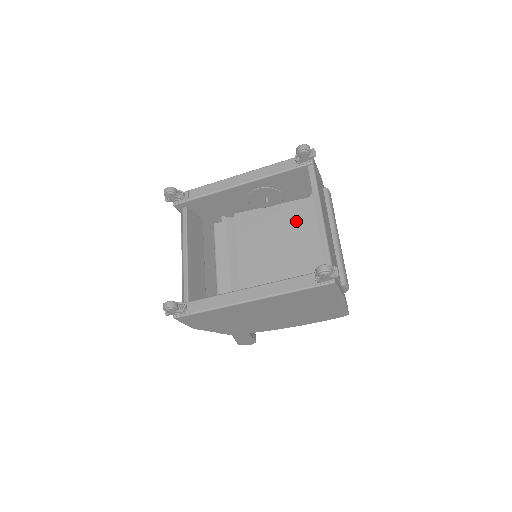
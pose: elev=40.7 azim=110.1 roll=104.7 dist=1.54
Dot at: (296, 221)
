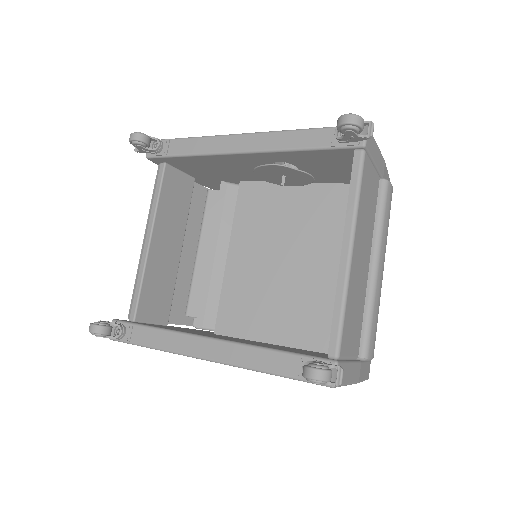
Dot at: (325, 220)
